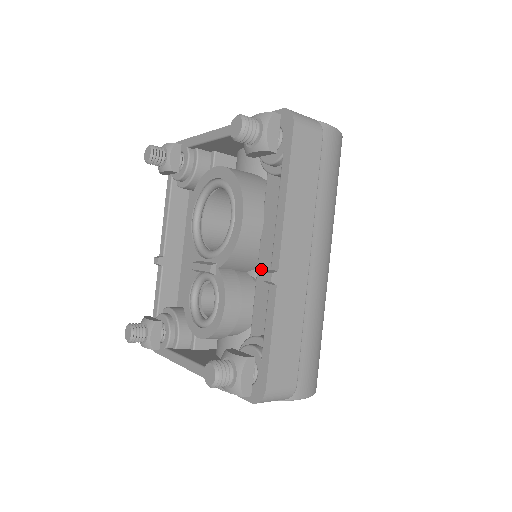
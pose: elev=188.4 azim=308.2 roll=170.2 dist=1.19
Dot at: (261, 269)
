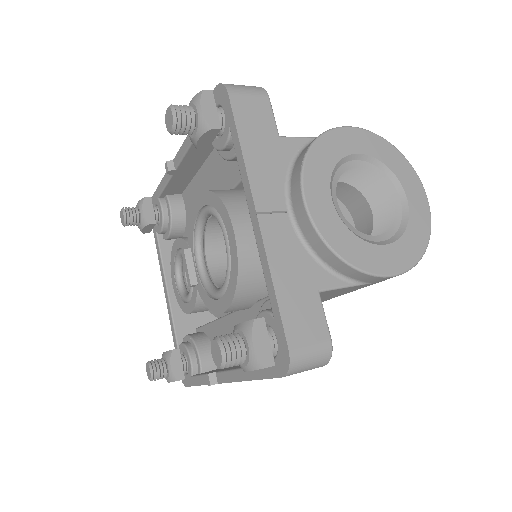
Dot at: (230, 321)
